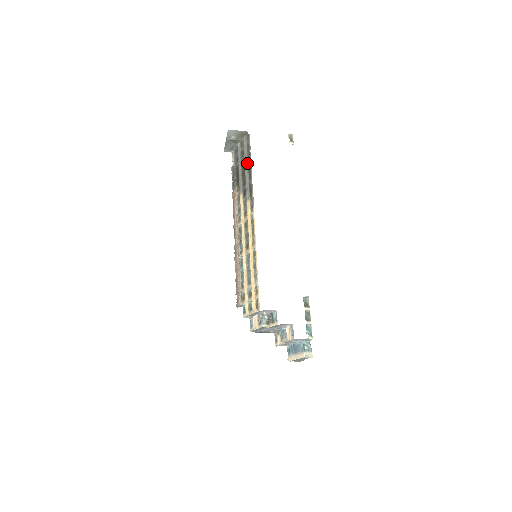
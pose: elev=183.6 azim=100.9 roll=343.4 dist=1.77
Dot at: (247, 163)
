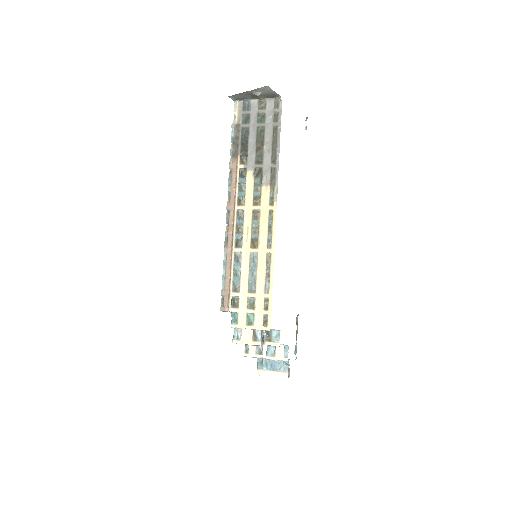
Dot at: (271, 137)
